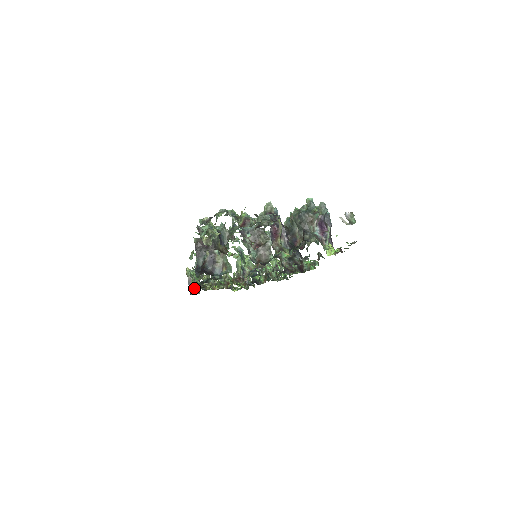
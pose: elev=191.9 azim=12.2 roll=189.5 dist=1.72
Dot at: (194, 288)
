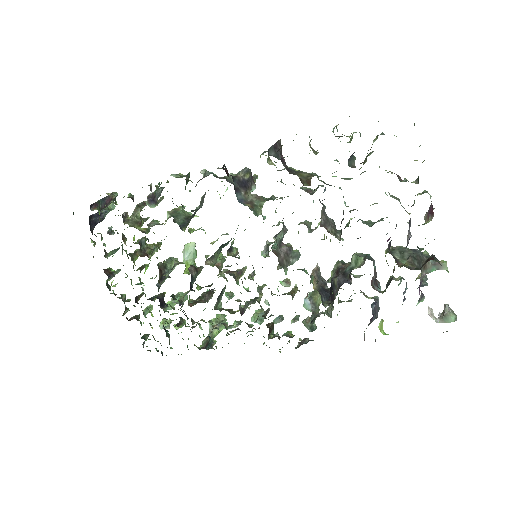
Dot at: occluded
